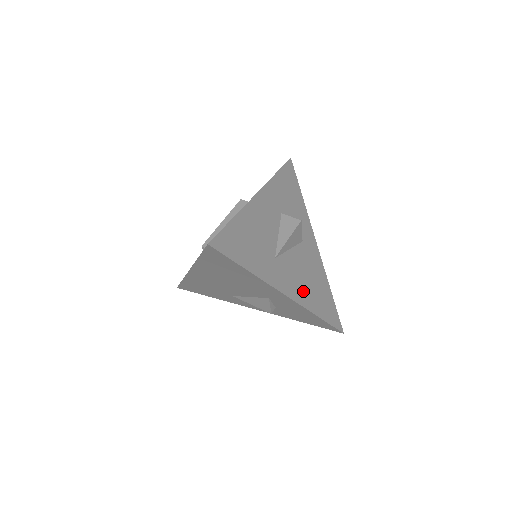
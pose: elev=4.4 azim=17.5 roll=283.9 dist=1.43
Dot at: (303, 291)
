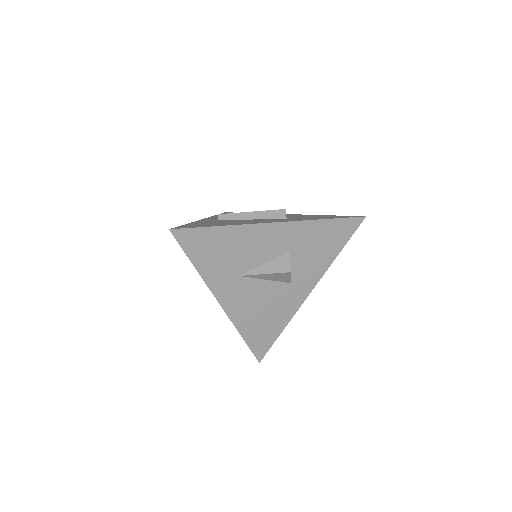
Dot at: (245, 313)
